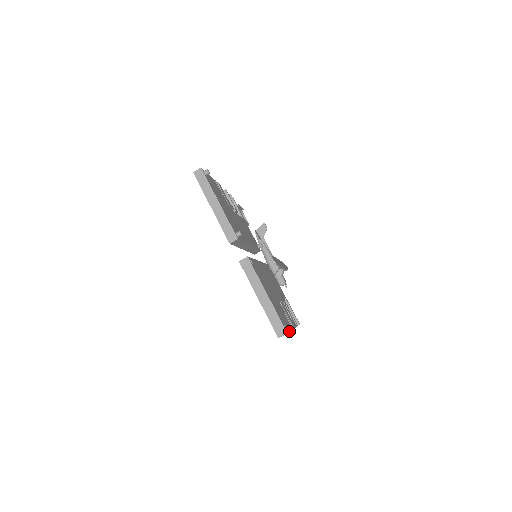
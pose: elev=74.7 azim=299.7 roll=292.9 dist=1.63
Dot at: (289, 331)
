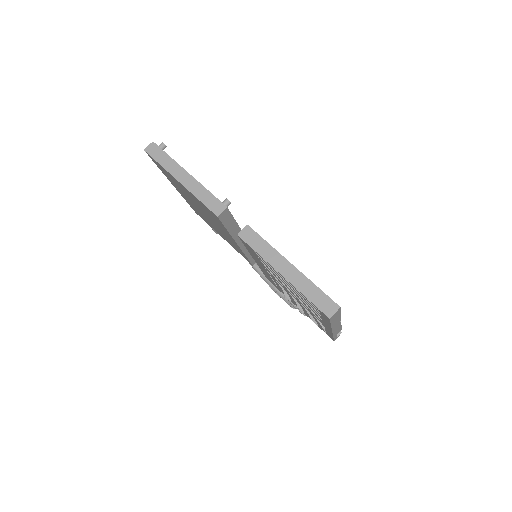
Dot at: occluded
